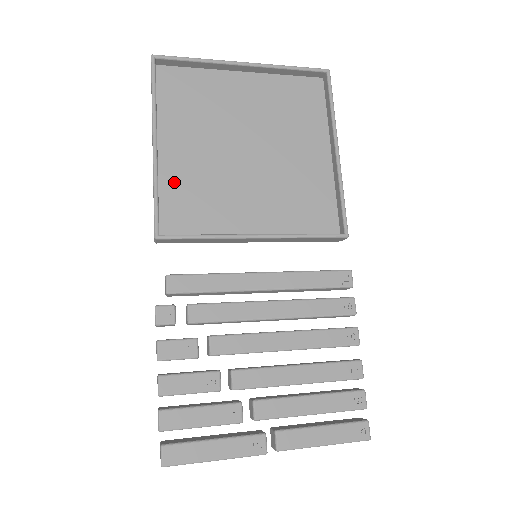
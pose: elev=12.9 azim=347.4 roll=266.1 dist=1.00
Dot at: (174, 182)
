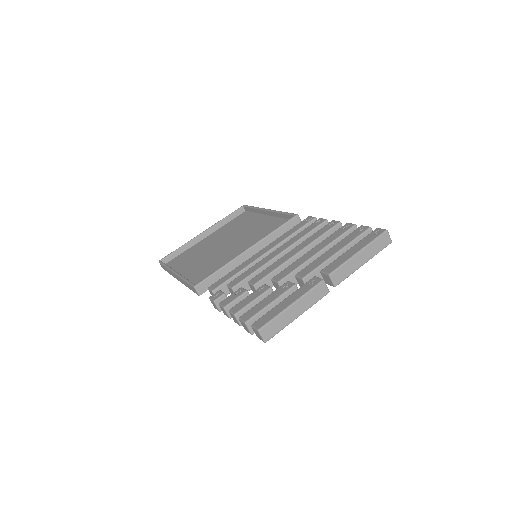
Dot at: (195, 276)
